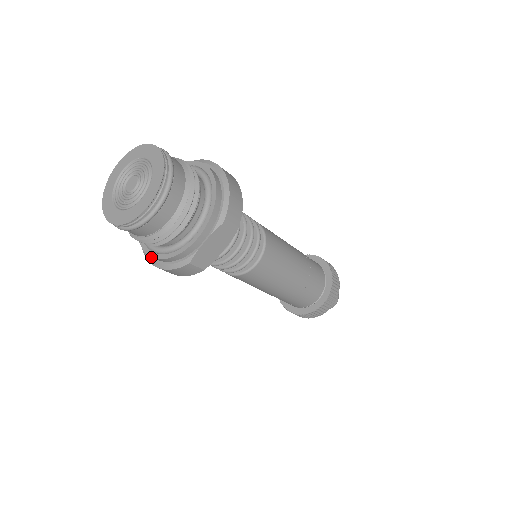
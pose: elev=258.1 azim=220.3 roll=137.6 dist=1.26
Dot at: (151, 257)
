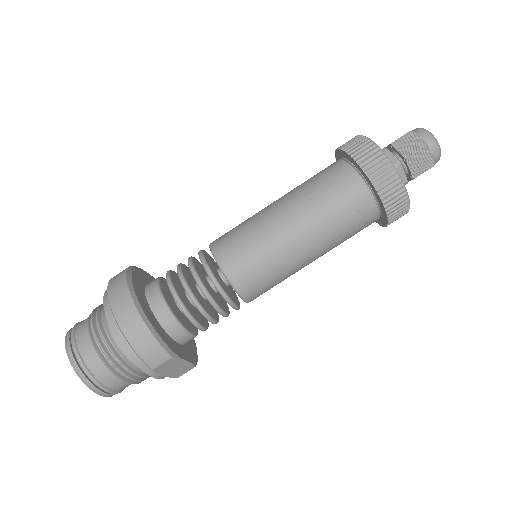
Dot at: occluded
